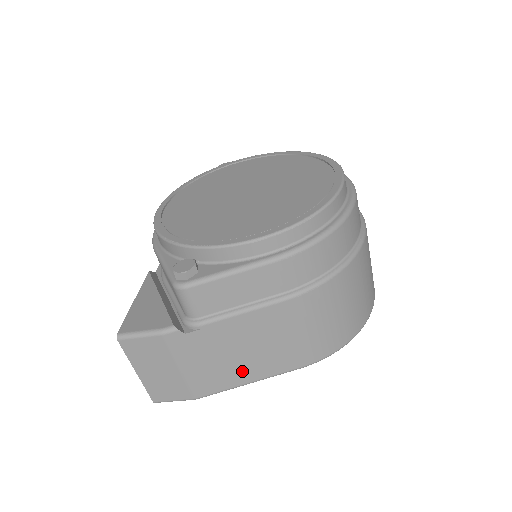
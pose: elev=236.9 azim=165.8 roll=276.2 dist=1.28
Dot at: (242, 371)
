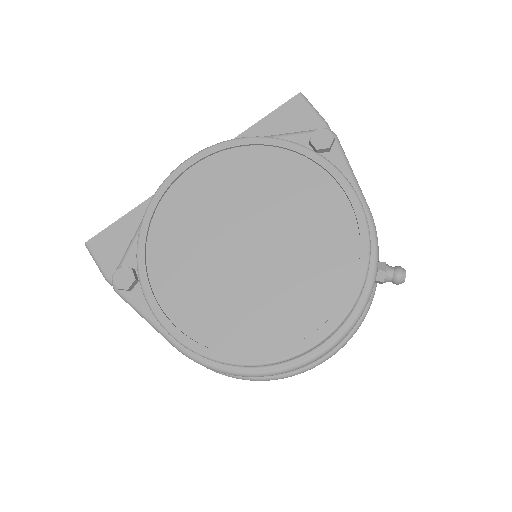
Dot at: occluded
